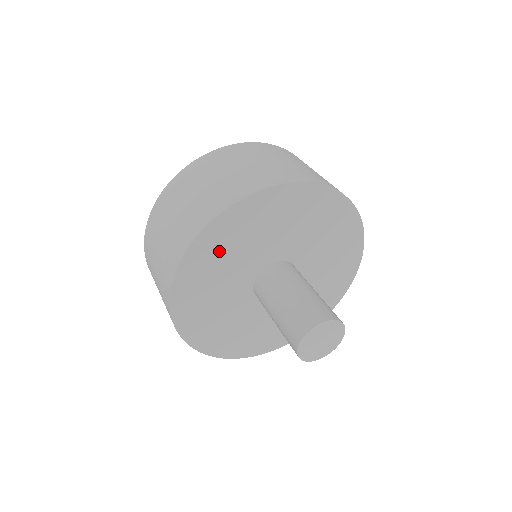
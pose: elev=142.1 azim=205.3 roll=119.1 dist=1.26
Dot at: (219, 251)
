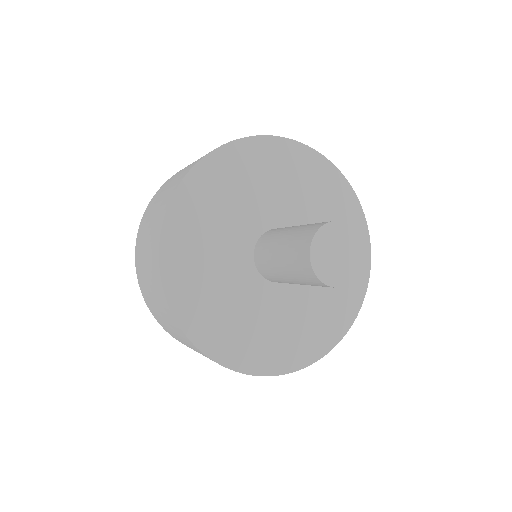
Dot at: (195, 239)
